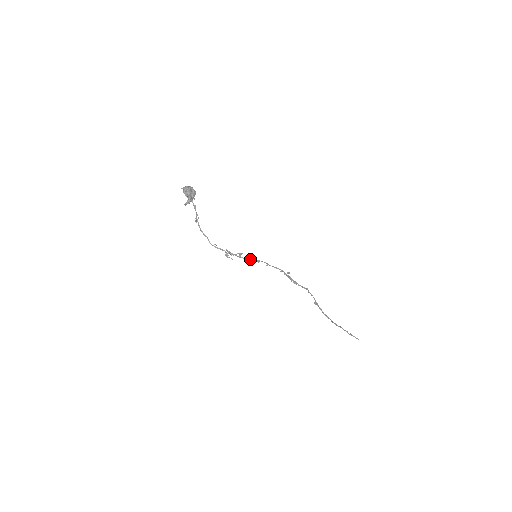
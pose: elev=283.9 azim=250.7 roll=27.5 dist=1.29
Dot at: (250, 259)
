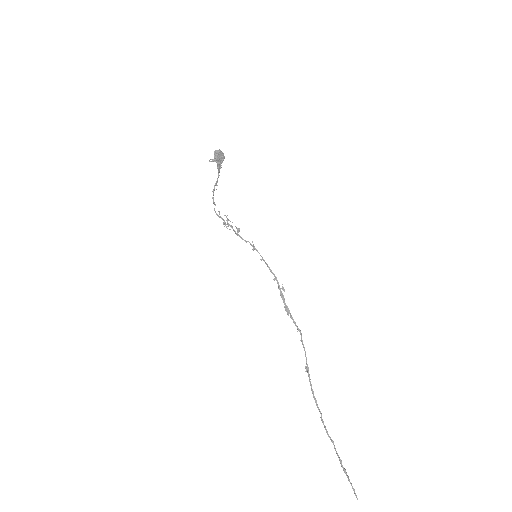
Dot at: (246, 241)
